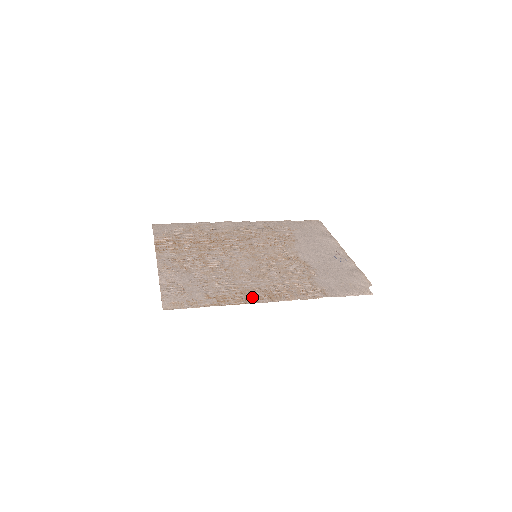
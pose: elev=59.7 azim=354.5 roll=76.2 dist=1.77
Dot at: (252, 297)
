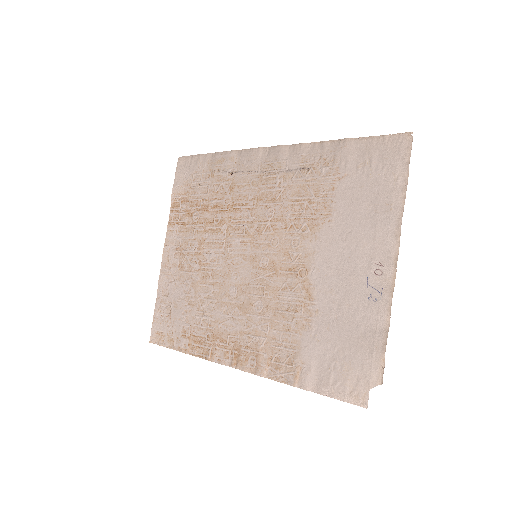
Dot at: (219, 350)
